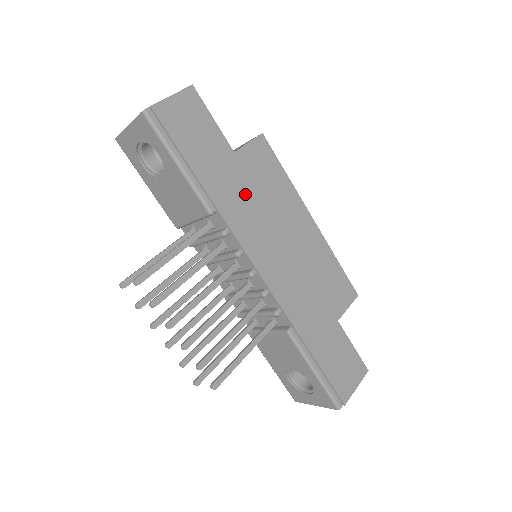
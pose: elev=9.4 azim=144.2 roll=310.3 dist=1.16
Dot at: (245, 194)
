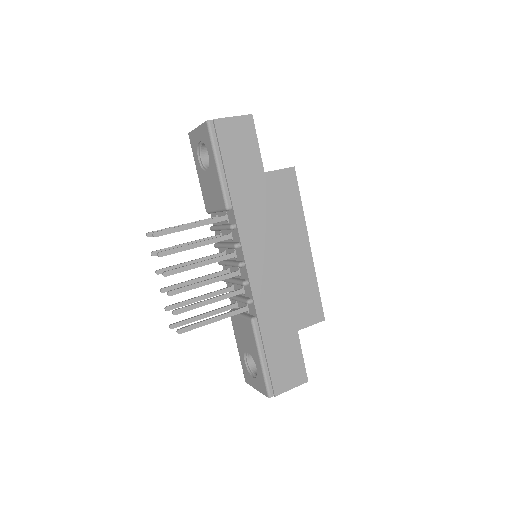
Dot at: (260, 205)
